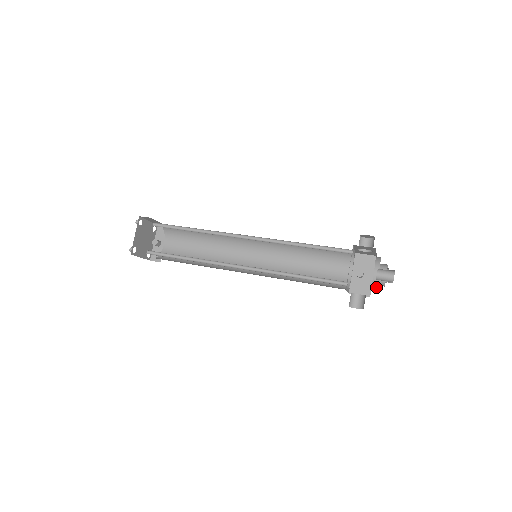
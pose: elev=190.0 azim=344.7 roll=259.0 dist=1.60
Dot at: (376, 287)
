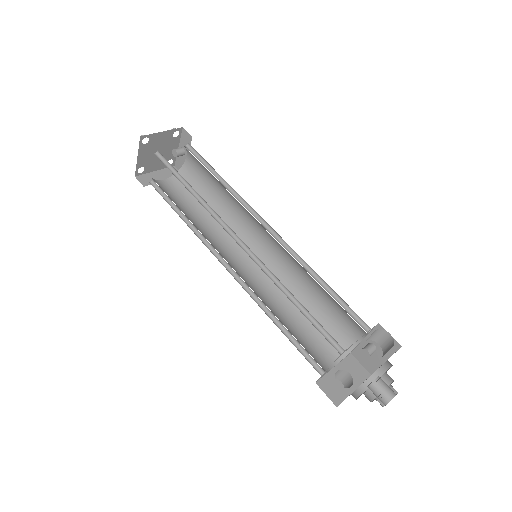
Dot at: occluded
